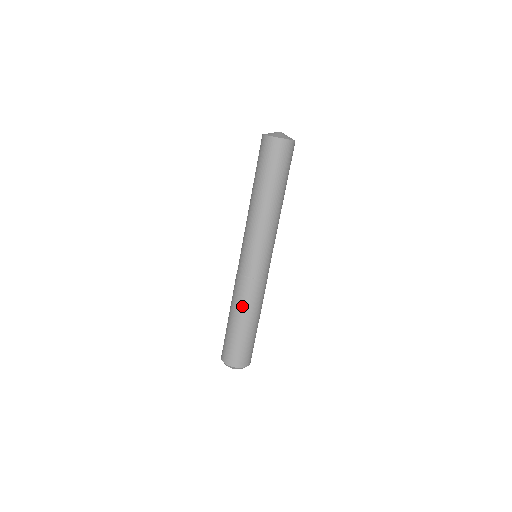
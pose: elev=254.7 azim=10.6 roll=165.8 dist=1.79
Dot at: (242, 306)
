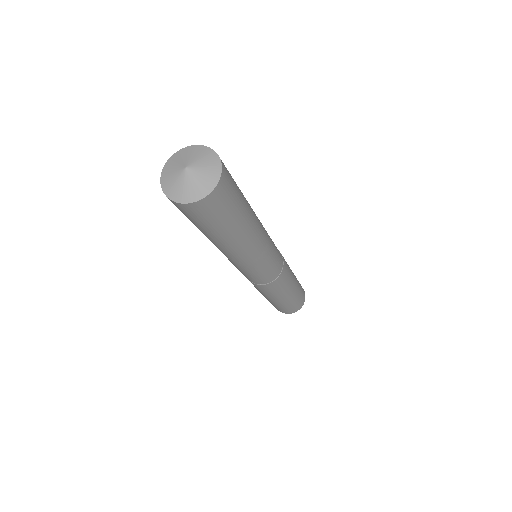
Dot at: (278, 294)
